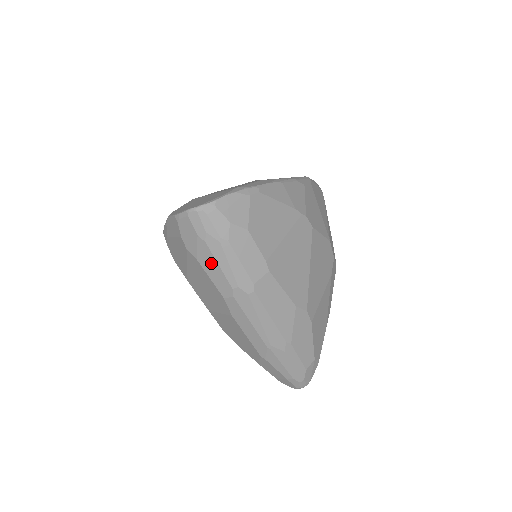
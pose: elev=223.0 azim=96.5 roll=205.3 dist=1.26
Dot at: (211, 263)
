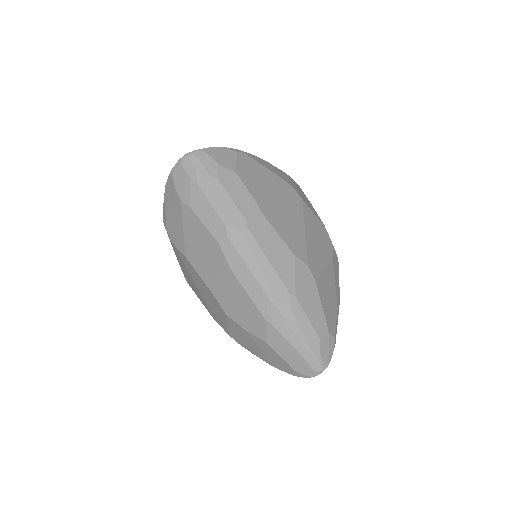
Dot at: (204, 205)
